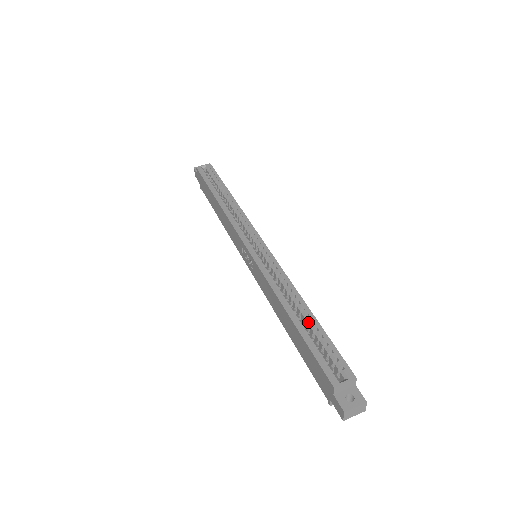
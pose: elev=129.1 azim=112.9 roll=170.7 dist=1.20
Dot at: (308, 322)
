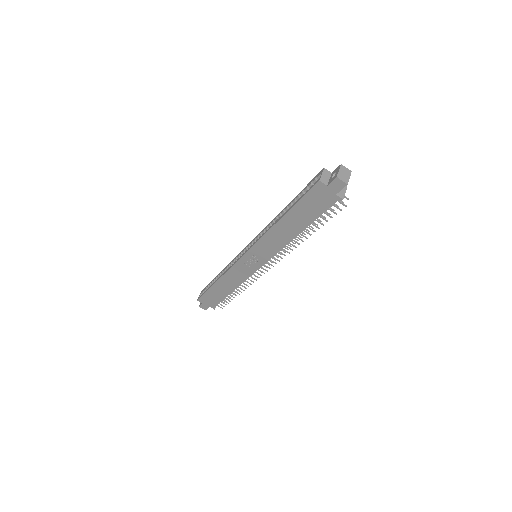
Dot at: (290, 206)
